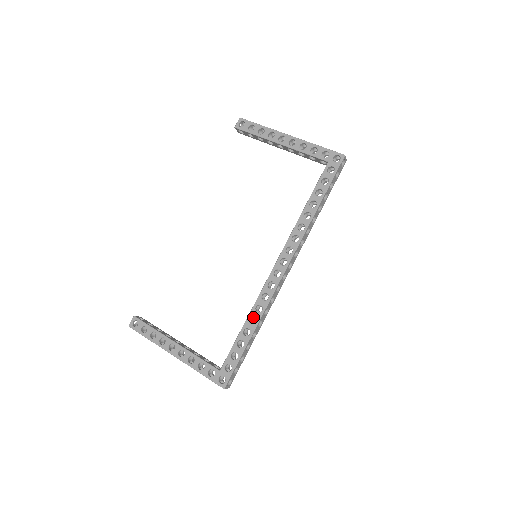
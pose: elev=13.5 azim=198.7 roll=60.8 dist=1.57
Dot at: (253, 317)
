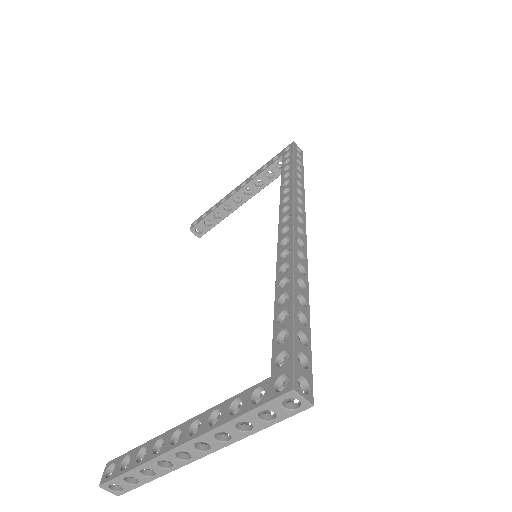
Dot at: occluded
